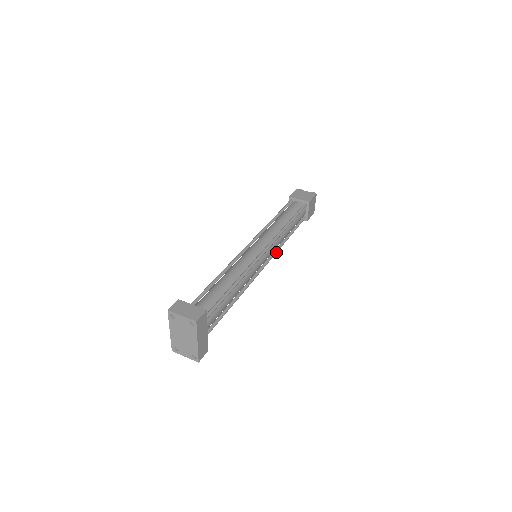
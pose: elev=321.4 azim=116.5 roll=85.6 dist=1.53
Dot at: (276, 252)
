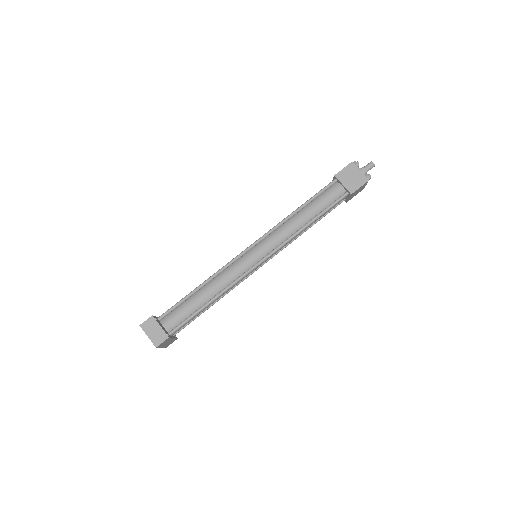
Dot at: (283, 248)
